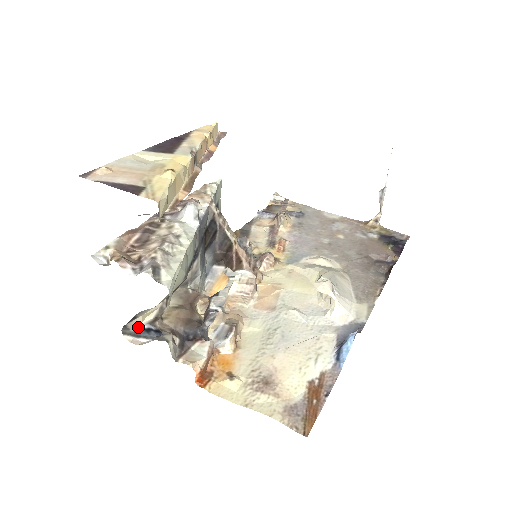
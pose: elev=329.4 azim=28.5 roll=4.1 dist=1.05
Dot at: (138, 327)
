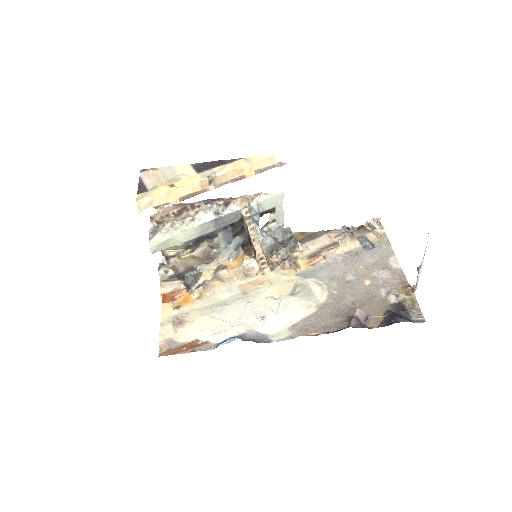
Dot at: (167, 255)
